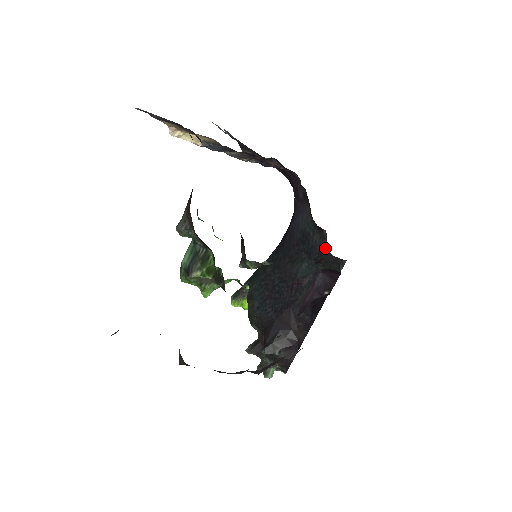
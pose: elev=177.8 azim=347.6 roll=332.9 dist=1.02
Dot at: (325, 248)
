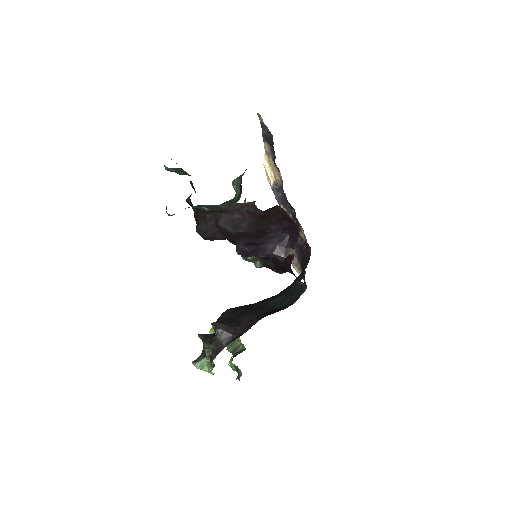
Dot at: (299, 283)
